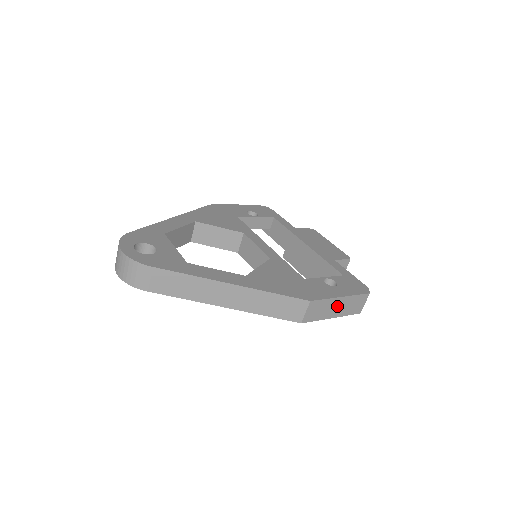
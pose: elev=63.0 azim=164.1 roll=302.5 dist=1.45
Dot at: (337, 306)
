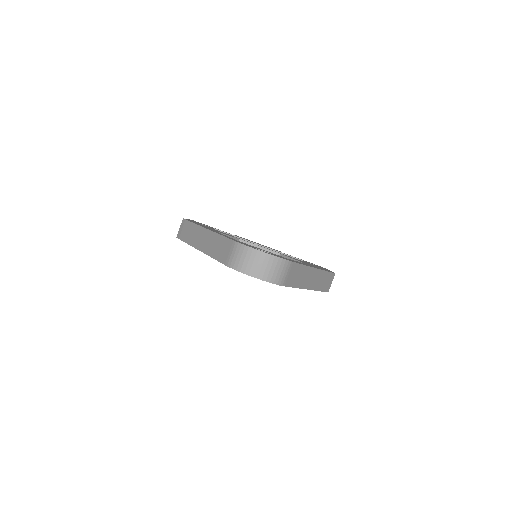
Dot at: occluded
